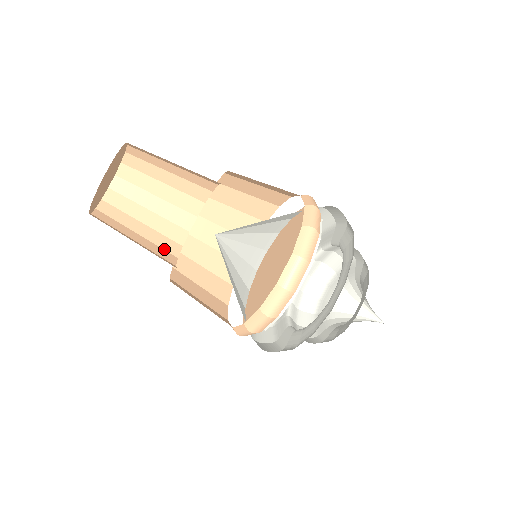
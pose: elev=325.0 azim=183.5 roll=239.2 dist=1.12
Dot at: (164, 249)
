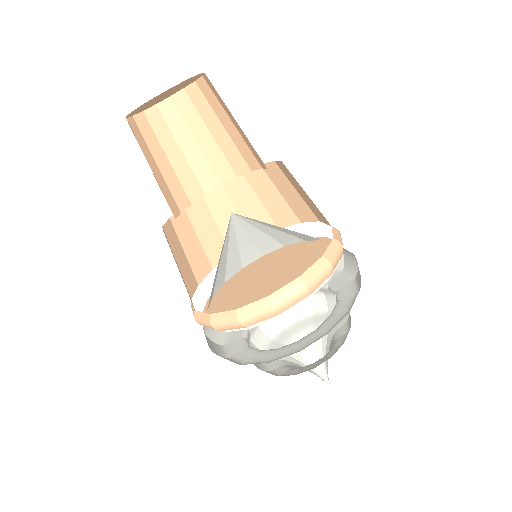
Dot at: occluded
